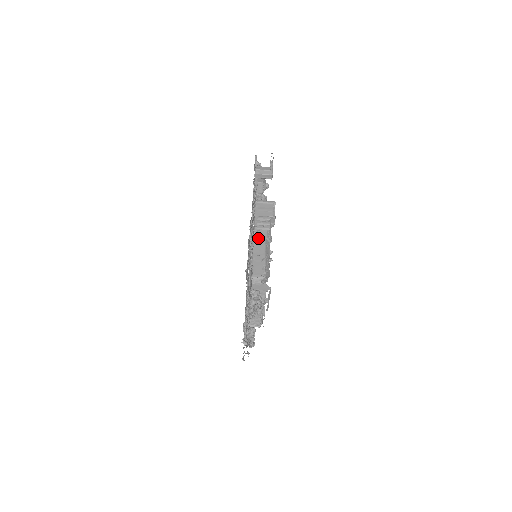
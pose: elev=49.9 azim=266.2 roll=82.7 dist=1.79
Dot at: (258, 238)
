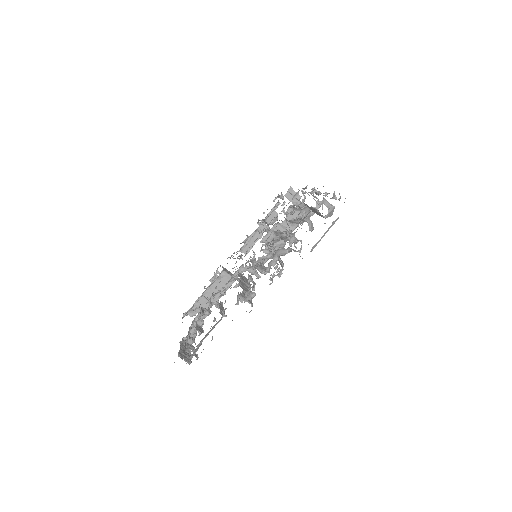
Dot at: occluded
